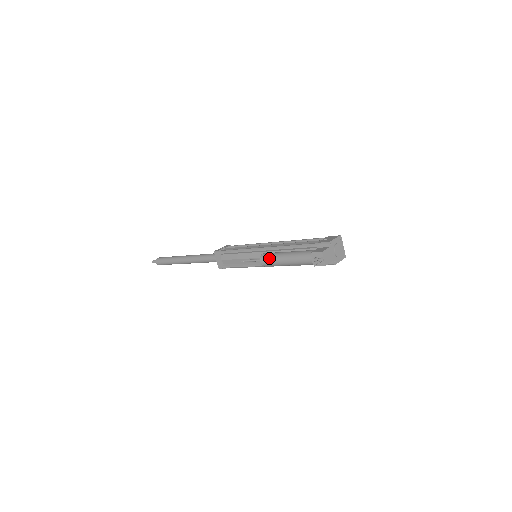
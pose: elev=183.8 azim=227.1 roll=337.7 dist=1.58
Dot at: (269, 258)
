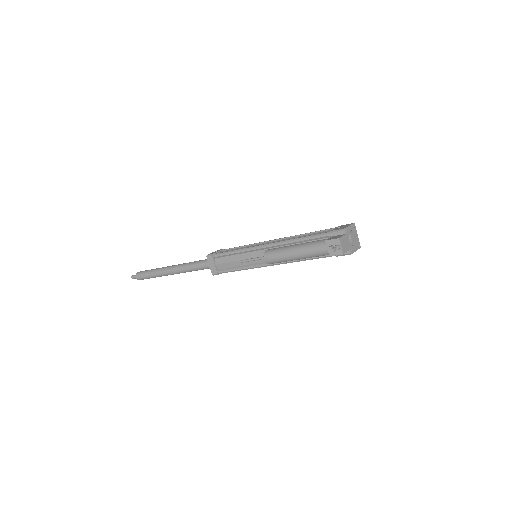
Dot at: (275, 253)
